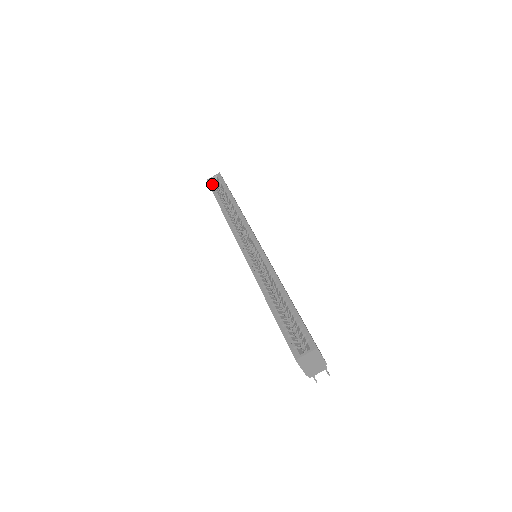
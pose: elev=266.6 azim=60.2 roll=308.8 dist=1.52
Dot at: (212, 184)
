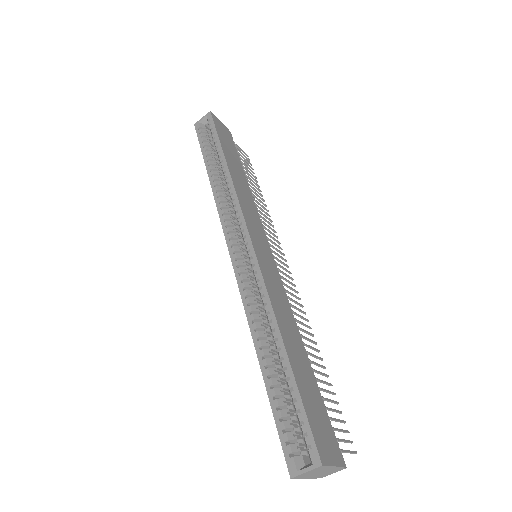
Dot at: (200, 132)
